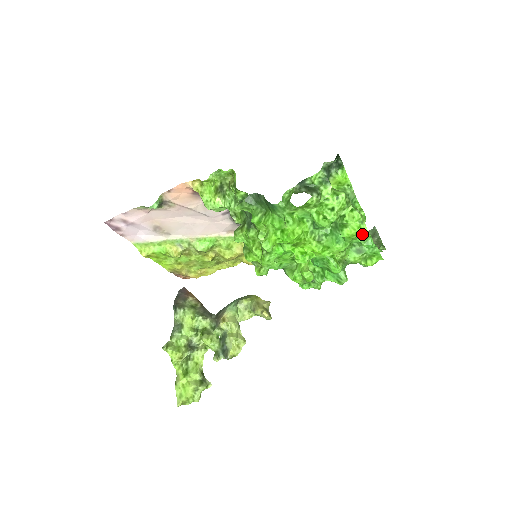
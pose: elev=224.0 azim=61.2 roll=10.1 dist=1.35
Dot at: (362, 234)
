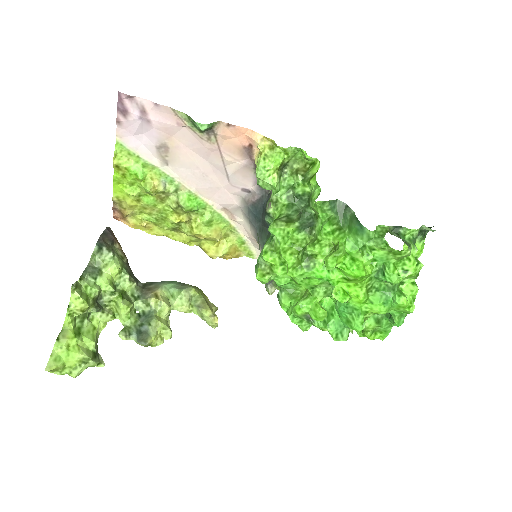
Dot at: (408, 310)
